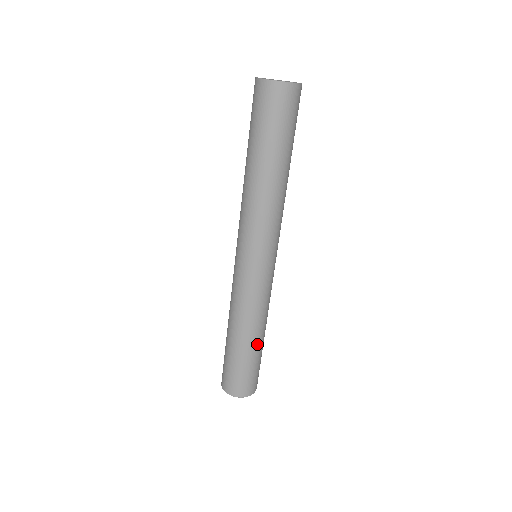
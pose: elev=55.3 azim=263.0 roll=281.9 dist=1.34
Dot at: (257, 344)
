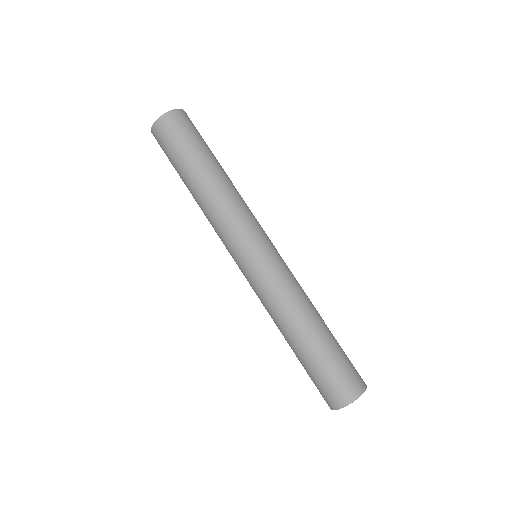
Dot at: (319, 331)
